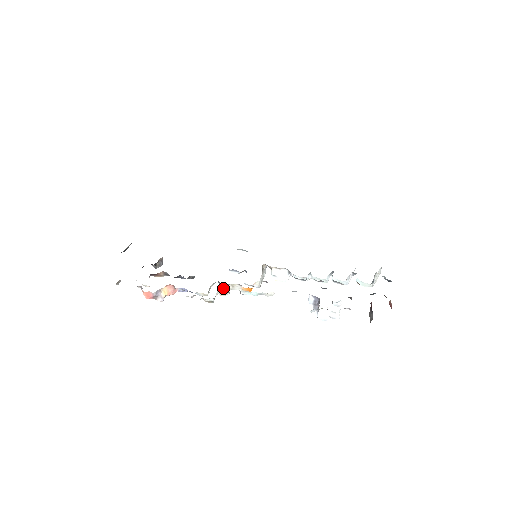
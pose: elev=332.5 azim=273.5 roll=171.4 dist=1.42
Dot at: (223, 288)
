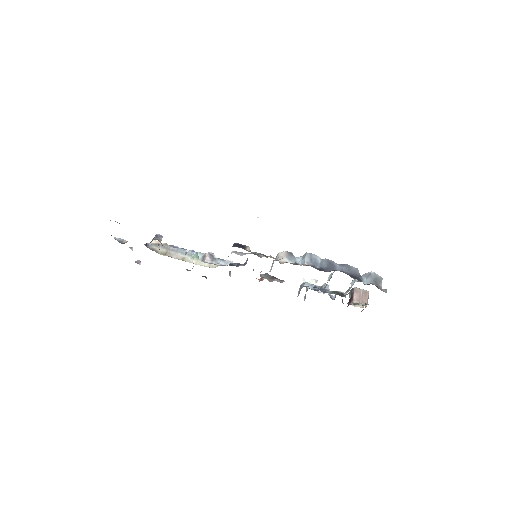
Dot at: occluded
